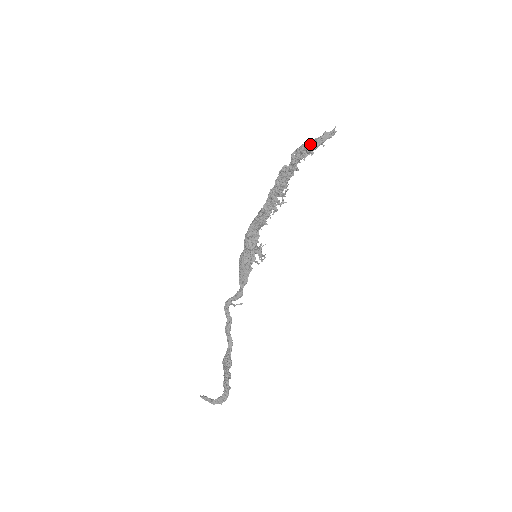
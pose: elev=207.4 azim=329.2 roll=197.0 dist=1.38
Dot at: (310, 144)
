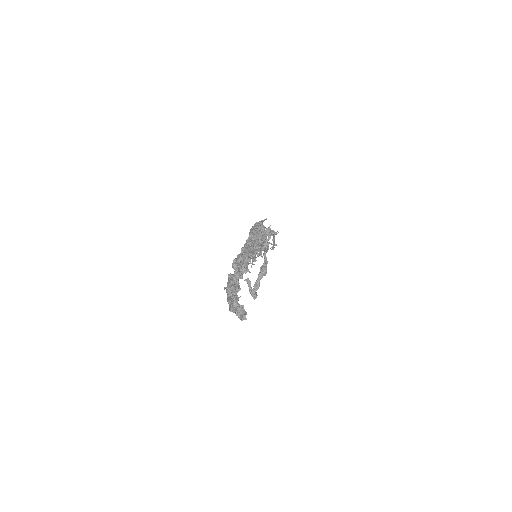
Dot at: (229, 300)
